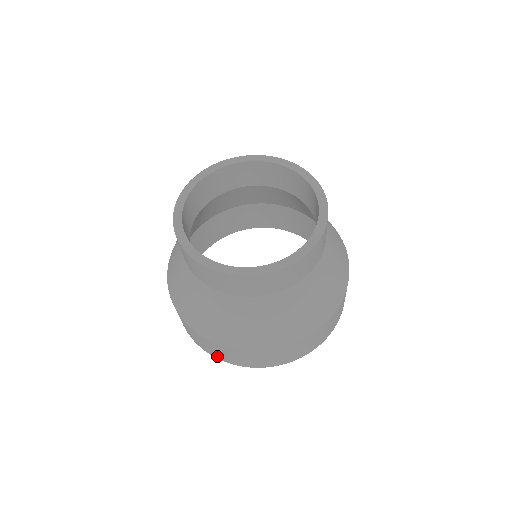
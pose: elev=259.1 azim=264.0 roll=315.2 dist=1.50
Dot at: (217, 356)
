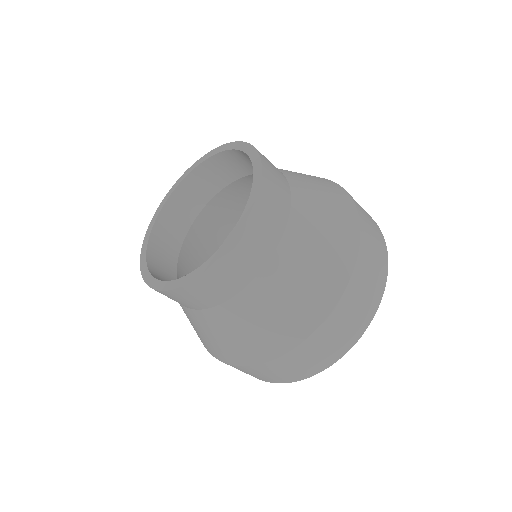
Dot at: (257, 378)
